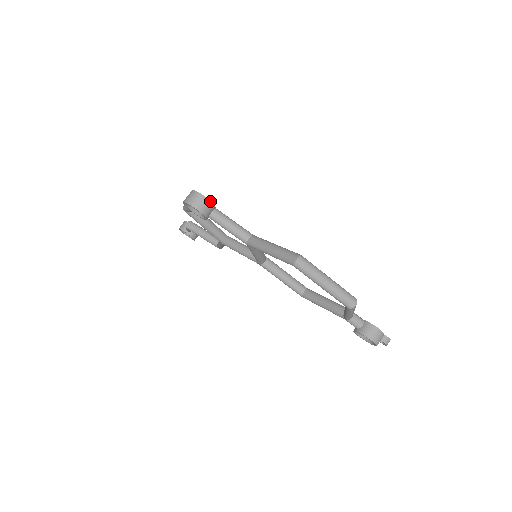
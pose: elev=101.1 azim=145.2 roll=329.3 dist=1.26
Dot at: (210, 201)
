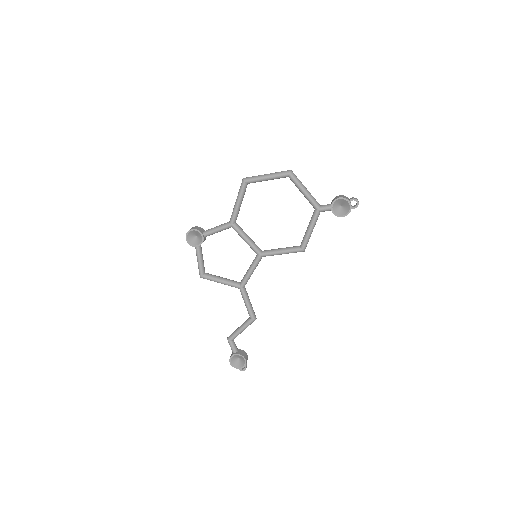
Dot at: (199, 227)
